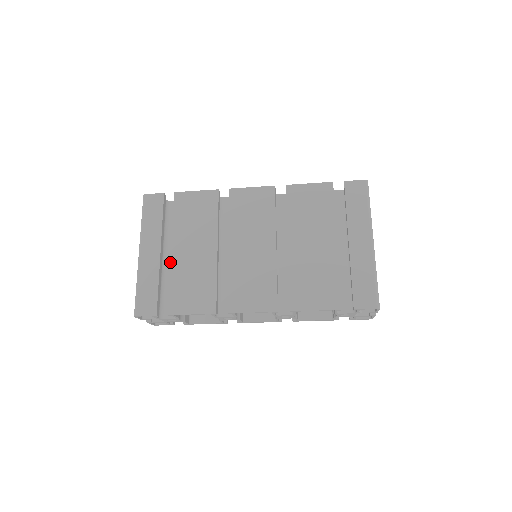
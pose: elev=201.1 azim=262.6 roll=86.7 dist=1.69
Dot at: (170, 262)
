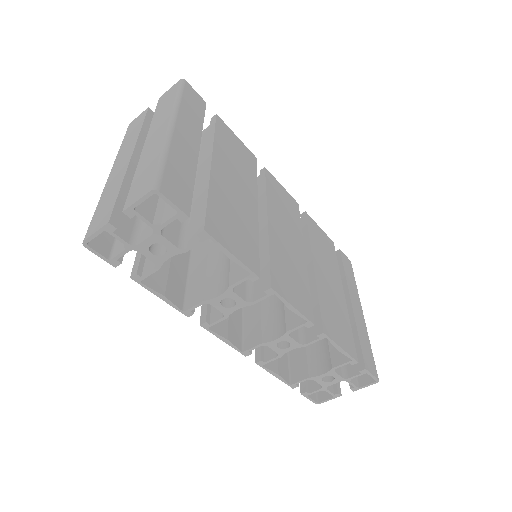
Dot at: (210, 172)
